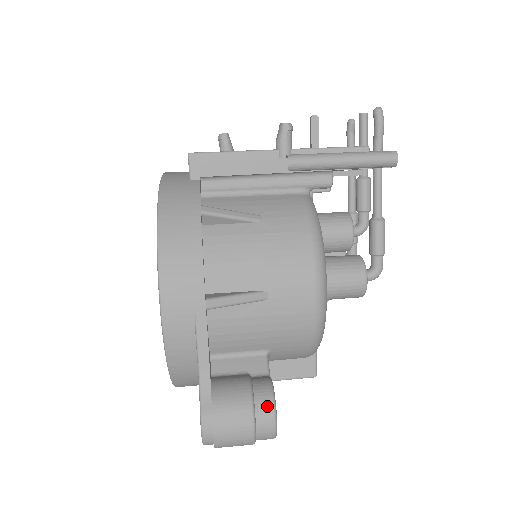
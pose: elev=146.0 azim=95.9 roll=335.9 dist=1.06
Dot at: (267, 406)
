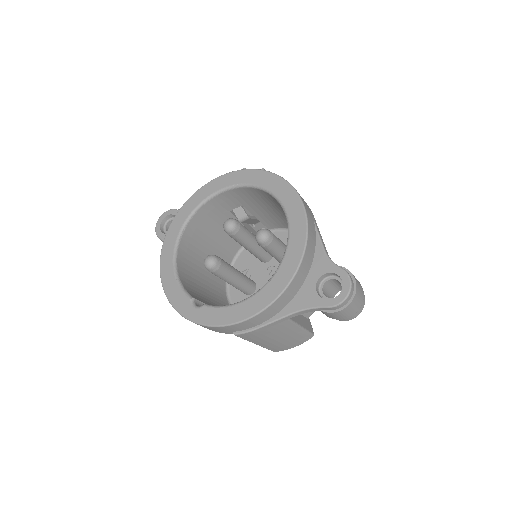
Dot at: occluded
